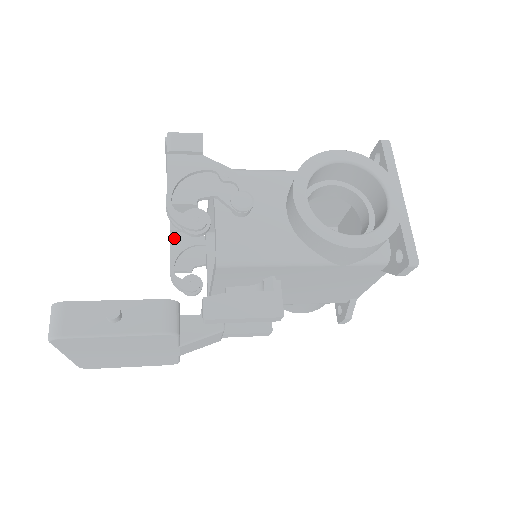
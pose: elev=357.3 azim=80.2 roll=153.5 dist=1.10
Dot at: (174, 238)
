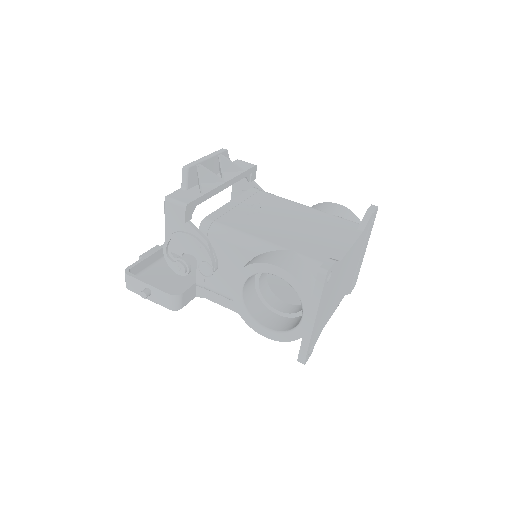
Dot at: occluded
